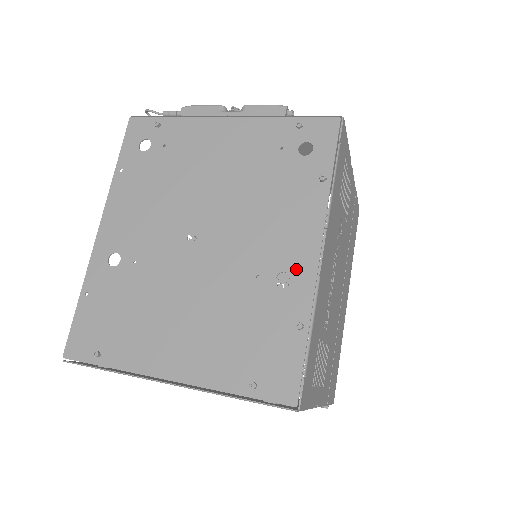
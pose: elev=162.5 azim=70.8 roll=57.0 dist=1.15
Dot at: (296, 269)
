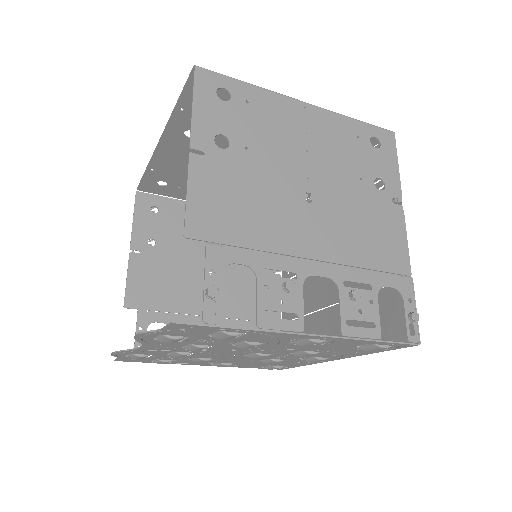
Dot at: occluded
